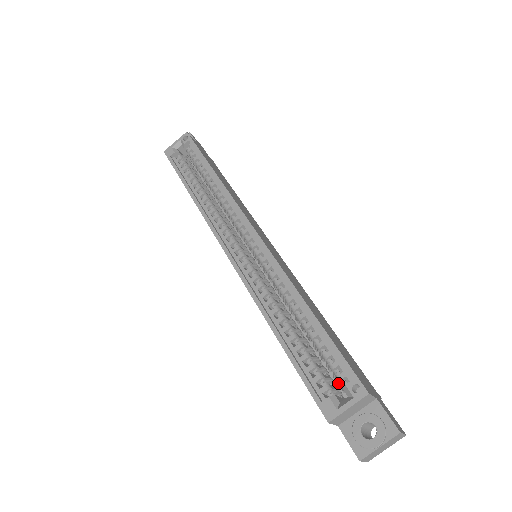
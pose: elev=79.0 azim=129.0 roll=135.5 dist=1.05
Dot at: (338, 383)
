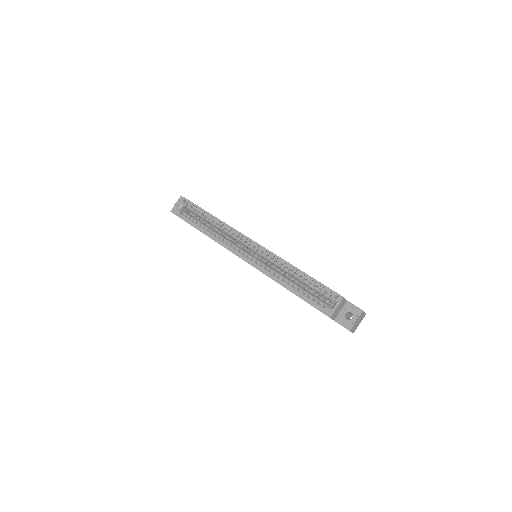
Dot at: (326, 302)
